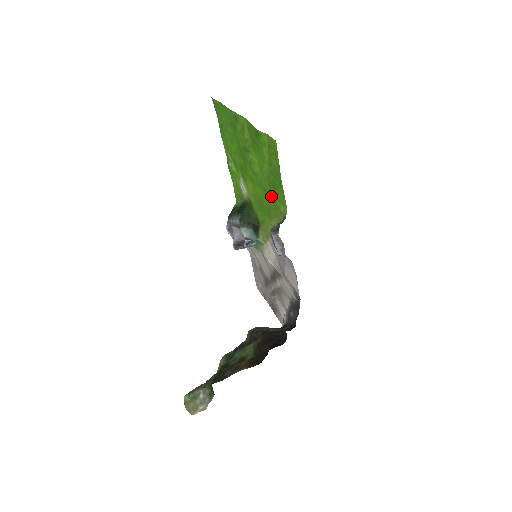
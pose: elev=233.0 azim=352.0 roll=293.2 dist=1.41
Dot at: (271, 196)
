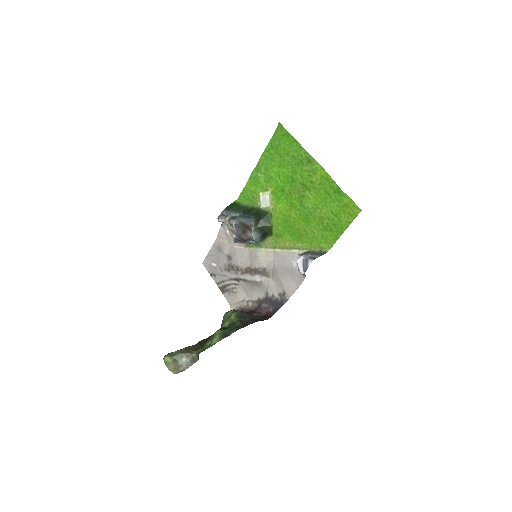
Dot at: (313, 230)
